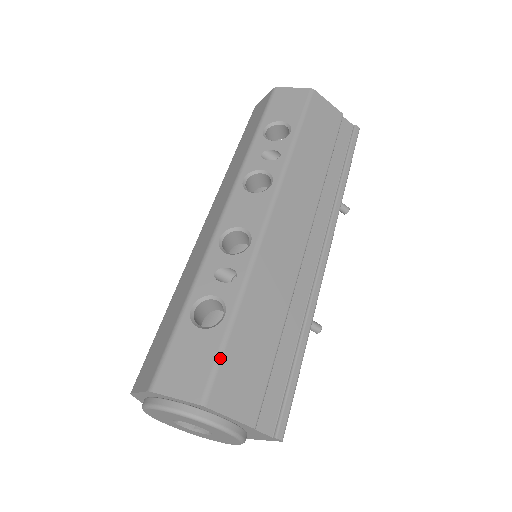
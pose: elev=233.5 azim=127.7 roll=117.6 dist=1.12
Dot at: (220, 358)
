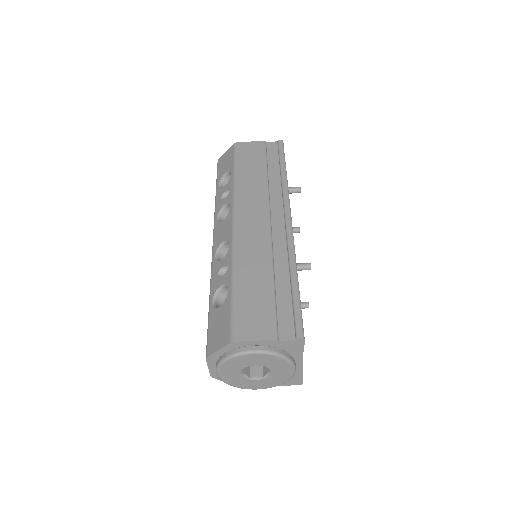
Dot at: (233, 312)
